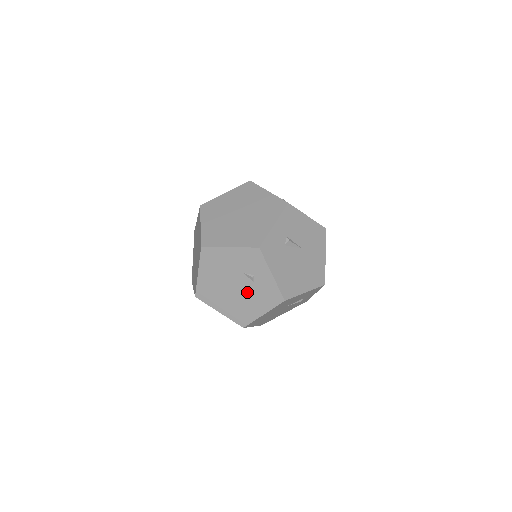
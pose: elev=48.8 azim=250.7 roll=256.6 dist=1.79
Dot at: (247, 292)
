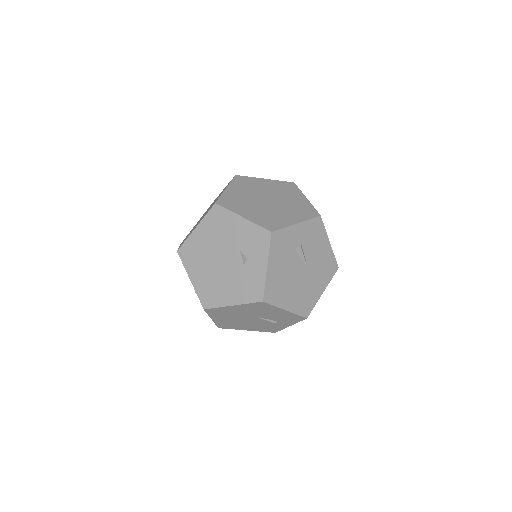
Dot at: (231, 272)
